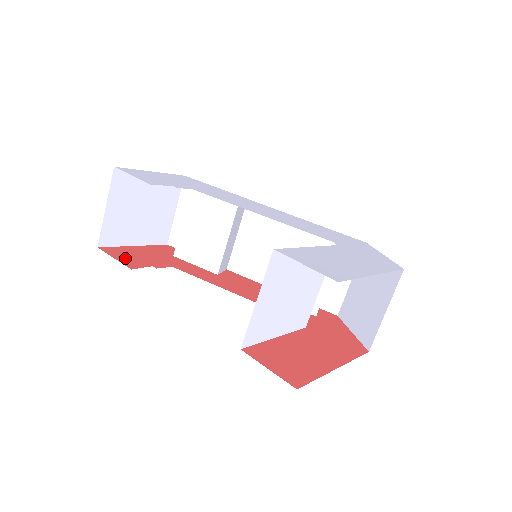
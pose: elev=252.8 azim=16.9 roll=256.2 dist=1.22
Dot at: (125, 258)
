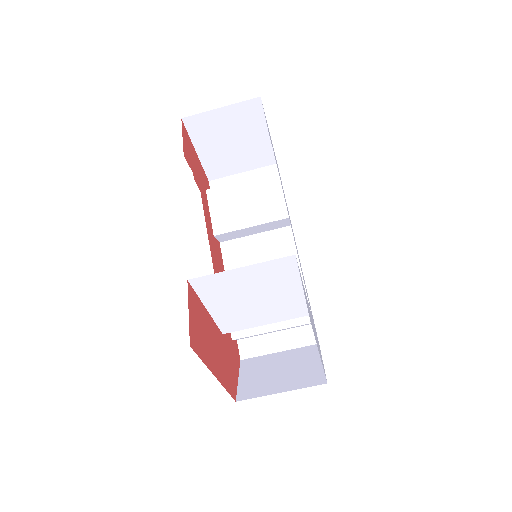
Dot at: (187, 146)
